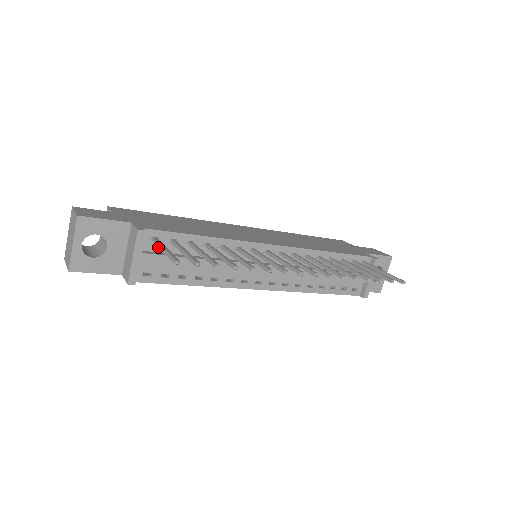
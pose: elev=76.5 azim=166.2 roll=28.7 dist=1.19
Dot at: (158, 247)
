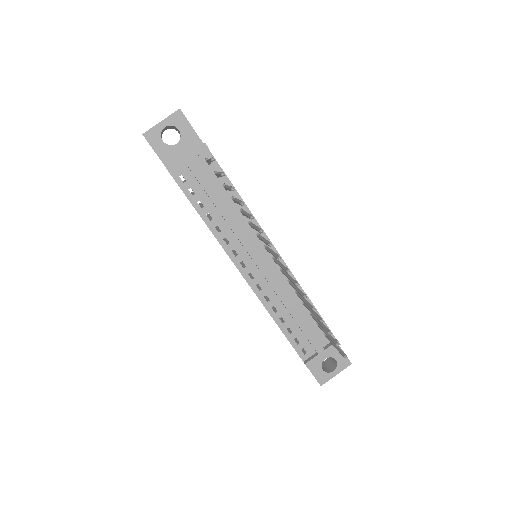
Dot at: (205, 169)
